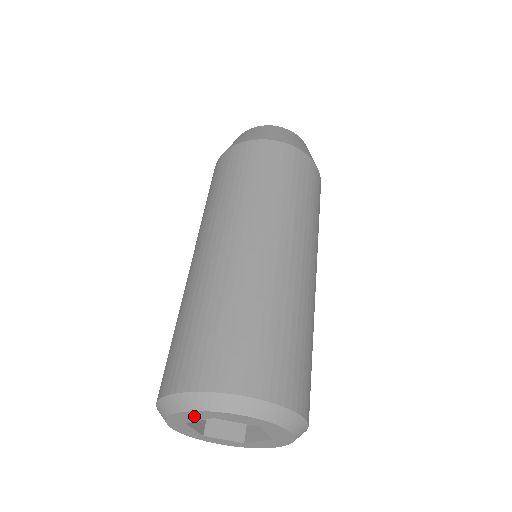
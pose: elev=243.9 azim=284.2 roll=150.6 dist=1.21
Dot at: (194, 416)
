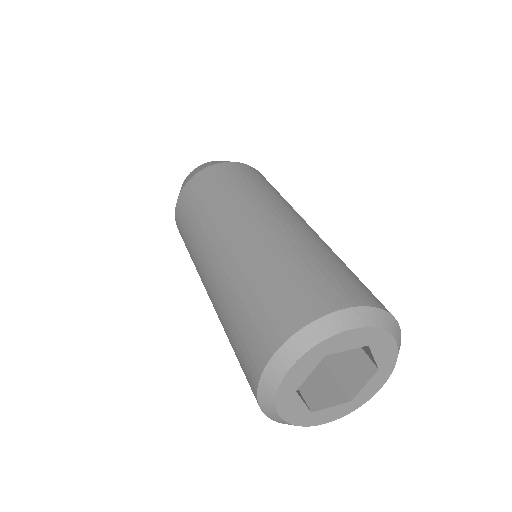
Dot at: (358, 339)
